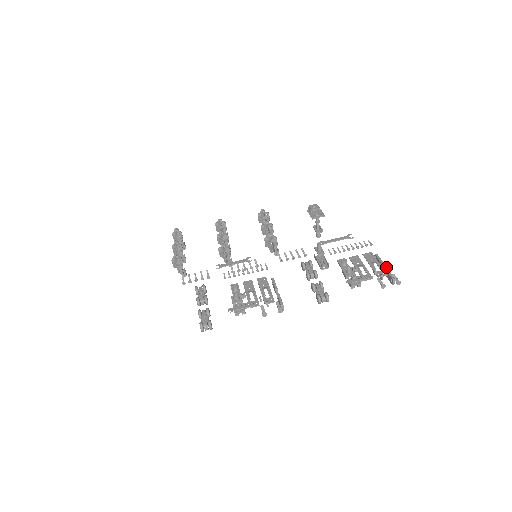
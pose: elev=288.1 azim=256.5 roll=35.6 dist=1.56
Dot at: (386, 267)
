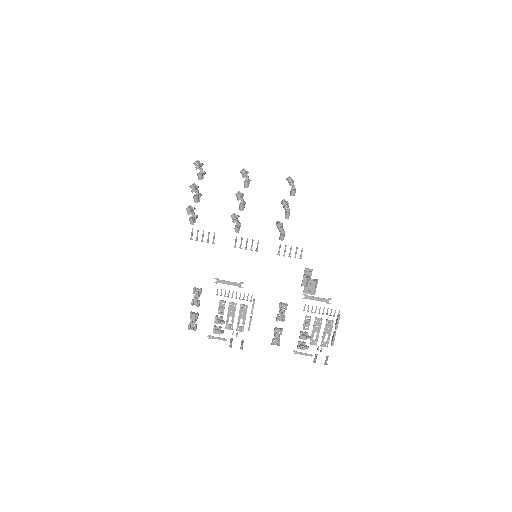
Dot at: (335, 334)
